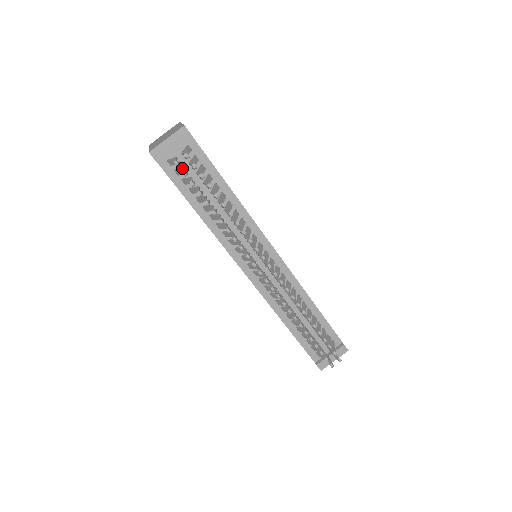
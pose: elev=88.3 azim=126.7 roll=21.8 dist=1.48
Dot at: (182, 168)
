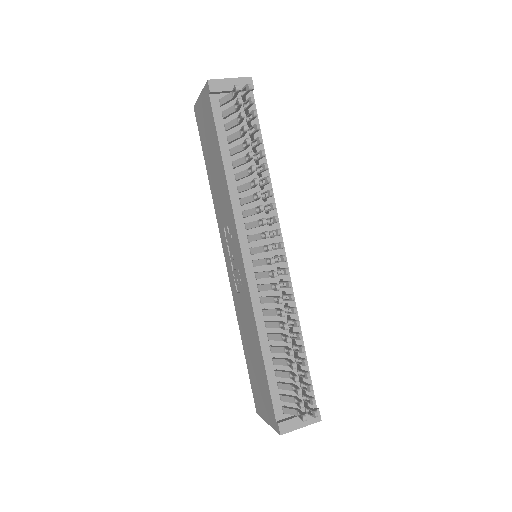
Dot at: (236, 103)
